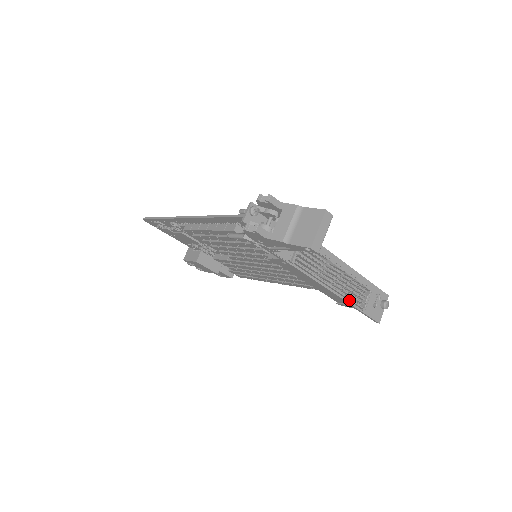
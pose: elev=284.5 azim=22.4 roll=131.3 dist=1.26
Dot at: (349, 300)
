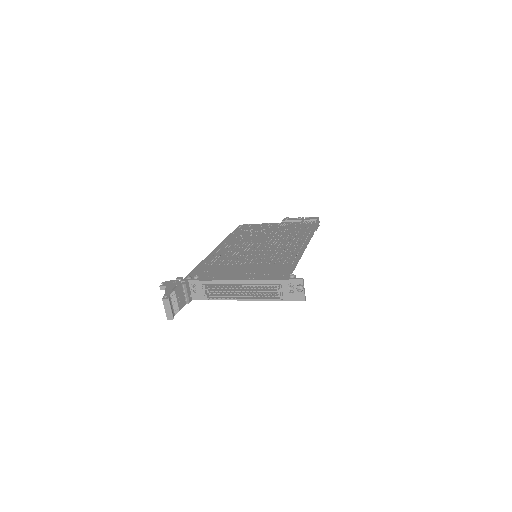
Dot at: (264, 299)
